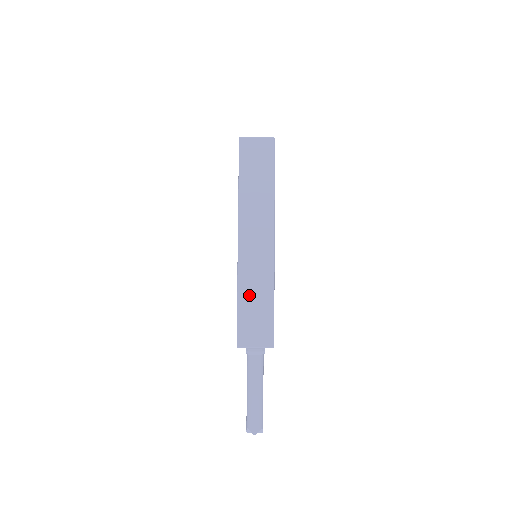
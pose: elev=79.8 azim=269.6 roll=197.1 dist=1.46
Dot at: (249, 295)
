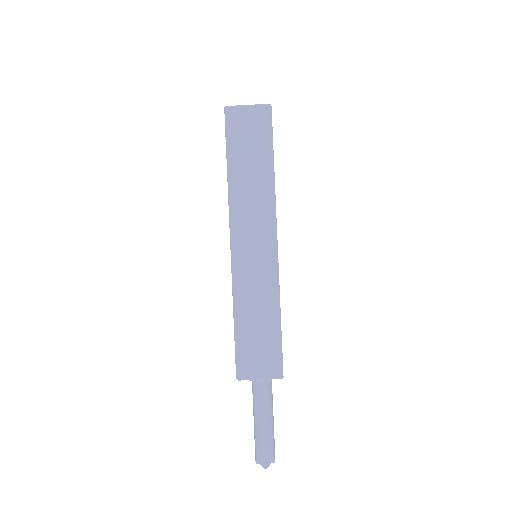
Dot at: (248, 314)
